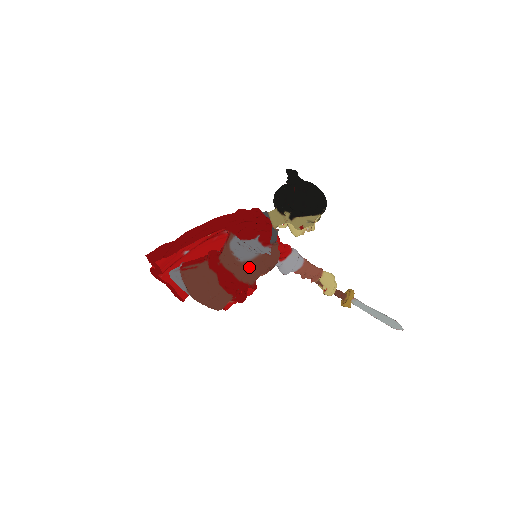
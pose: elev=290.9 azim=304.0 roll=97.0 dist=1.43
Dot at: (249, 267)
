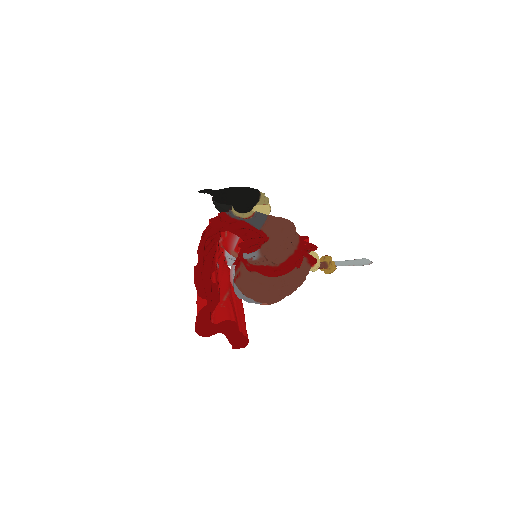
Dot at: (266, 260)
